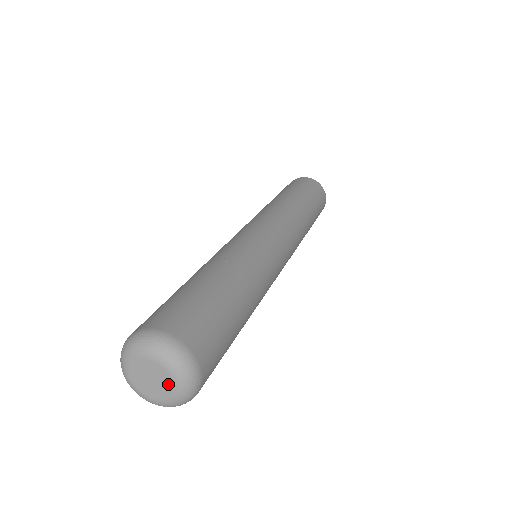
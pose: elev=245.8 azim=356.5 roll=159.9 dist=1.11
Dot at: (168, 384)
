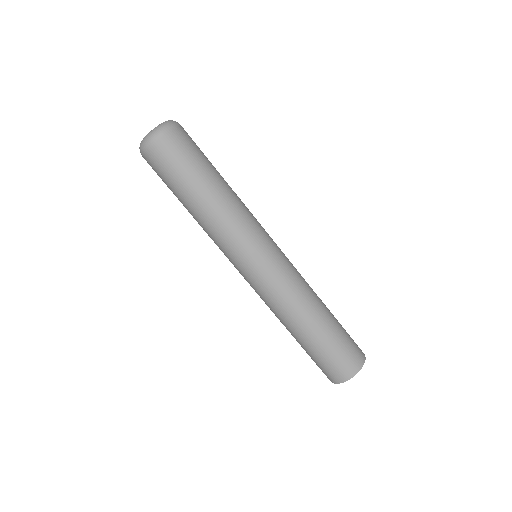
Dot at: occluded
